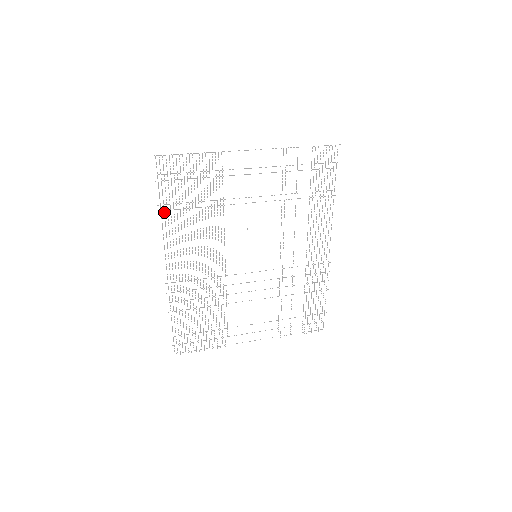
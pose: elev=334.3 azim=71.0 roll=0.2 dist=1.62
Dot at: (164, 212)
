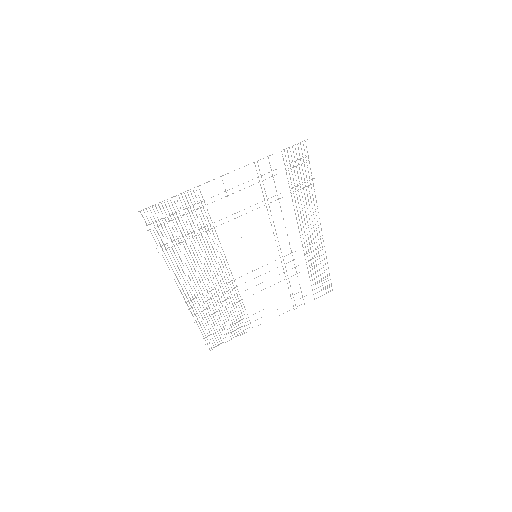
Dot at: (163, 251)
